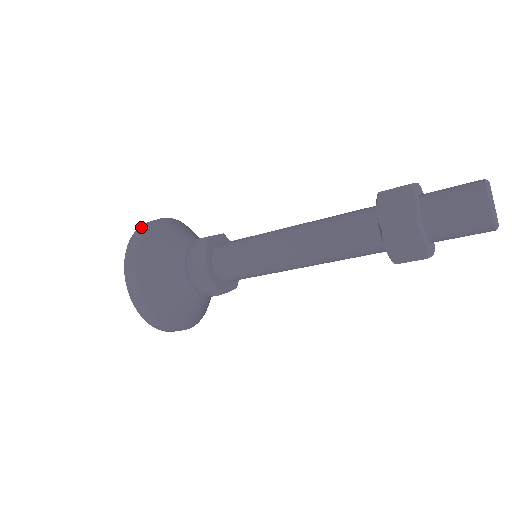
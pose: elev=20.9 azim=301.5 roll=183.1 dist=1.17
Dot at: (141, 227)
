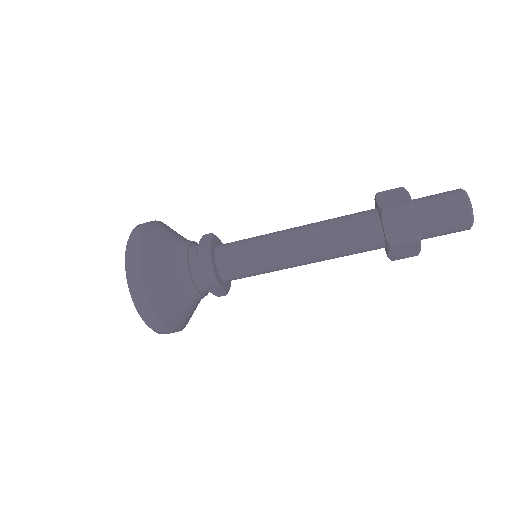
Dot at: occluded
